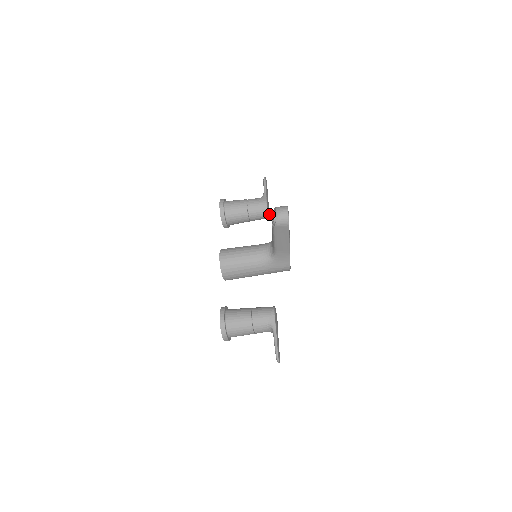
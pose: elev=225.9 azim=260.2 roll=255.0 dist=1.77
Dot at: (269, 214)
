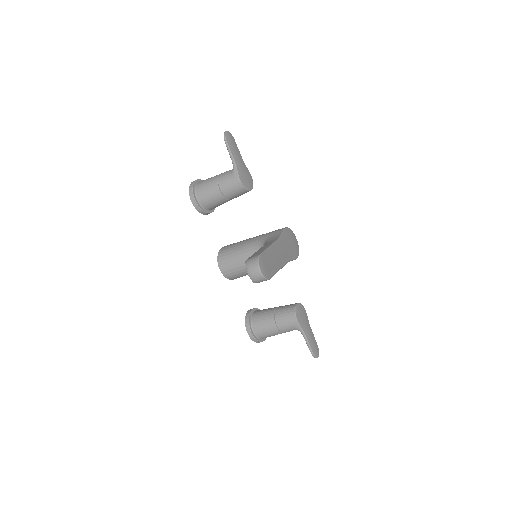
Dot at: (251, 181)
